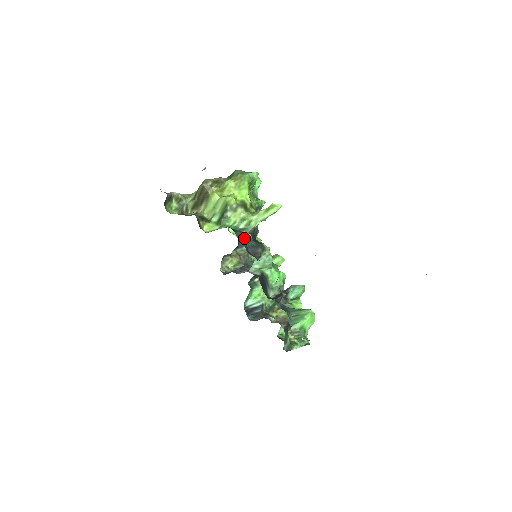
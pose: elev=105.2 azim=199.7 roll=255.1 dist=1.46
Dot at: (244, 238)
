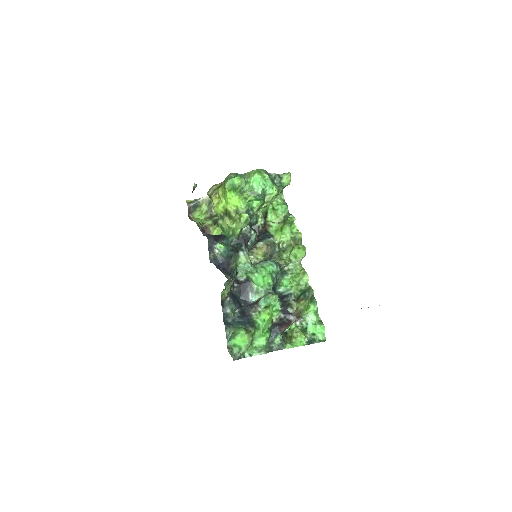
Dot at: (217, 251)
